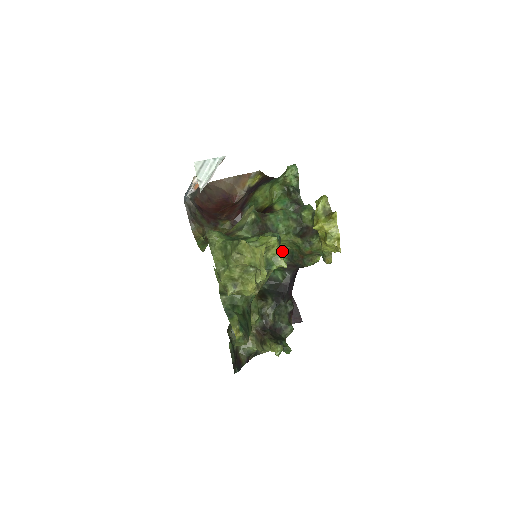
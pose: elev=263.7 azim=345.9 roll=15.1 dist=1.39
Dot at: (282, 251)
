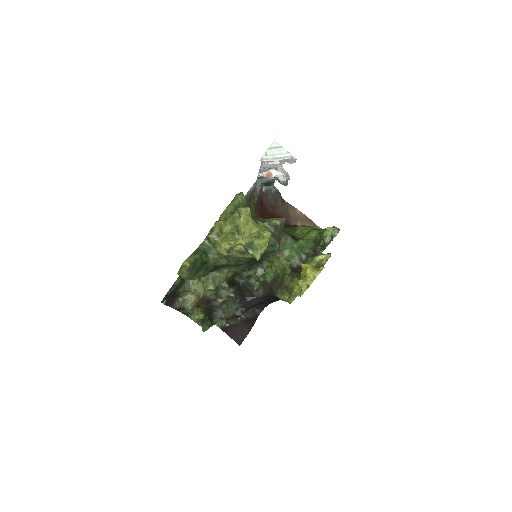
Dot at: (274, 271)
